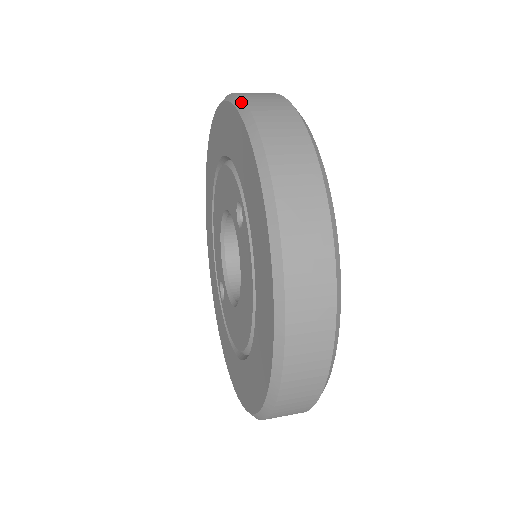
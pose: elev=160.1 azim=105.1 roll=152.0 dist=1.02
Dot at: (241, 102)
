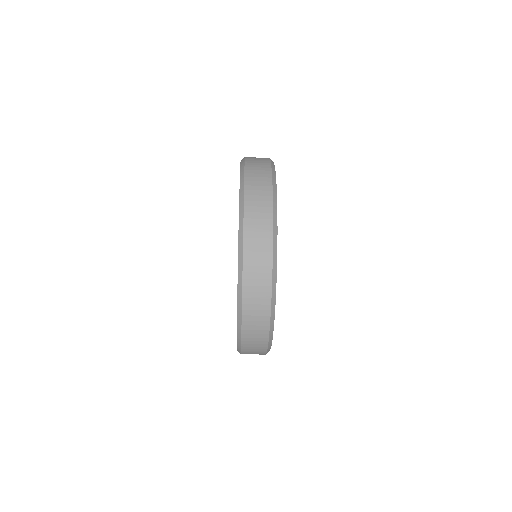
Dot at: occluded
